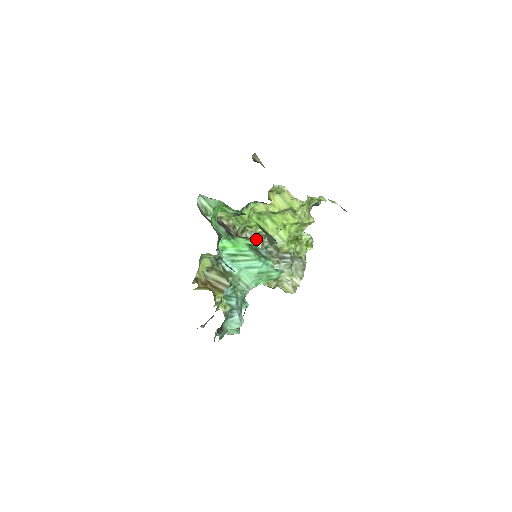
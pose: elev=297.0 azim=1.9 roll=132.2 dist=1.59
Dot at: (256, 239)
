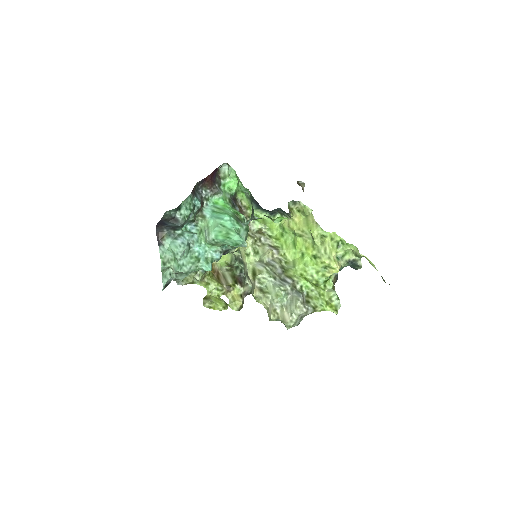
Dot at: (268, 247)
